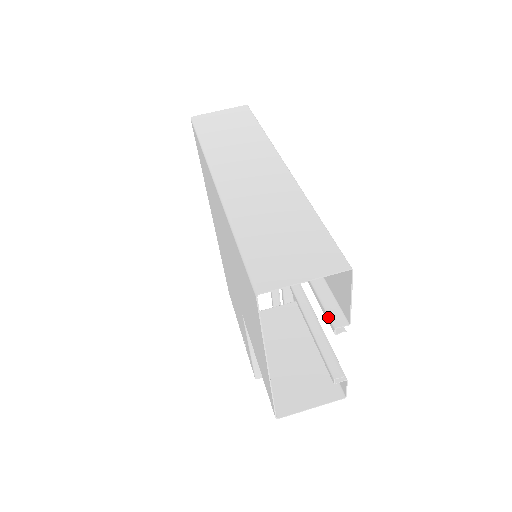
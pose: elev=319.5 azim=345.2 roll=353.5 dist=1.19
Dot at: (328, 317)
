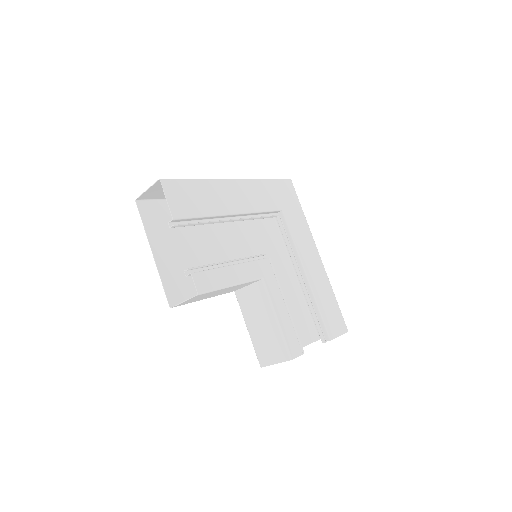
Dot at: (175, 222)
